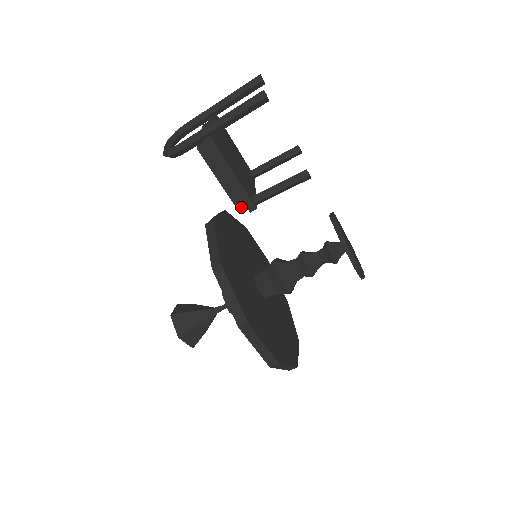
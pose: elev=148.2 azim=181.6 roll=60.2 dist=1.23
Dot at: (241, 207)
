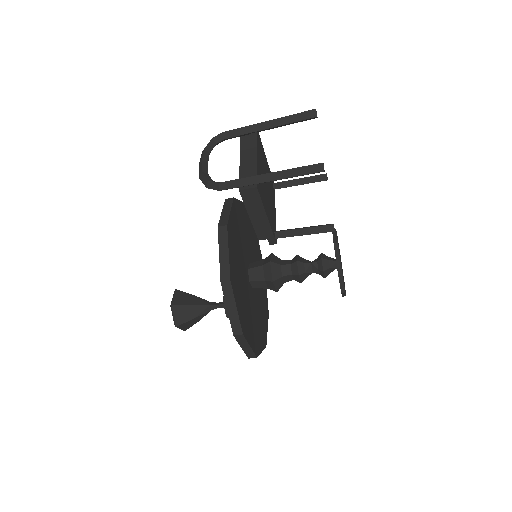
Dot at: (262, 238)
